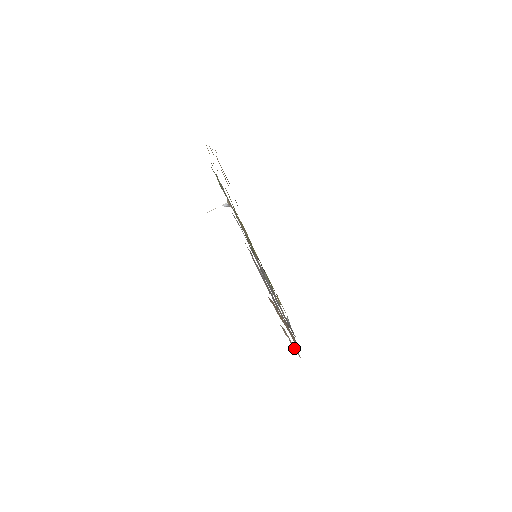
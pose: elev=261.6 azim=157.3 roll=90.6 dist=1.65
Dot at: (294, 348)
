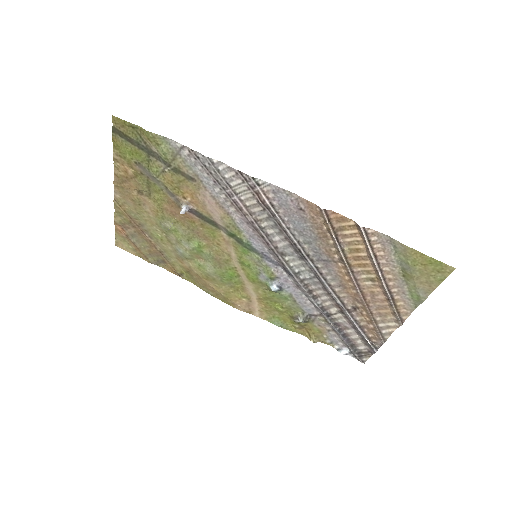
Dot at: (390, 301)
